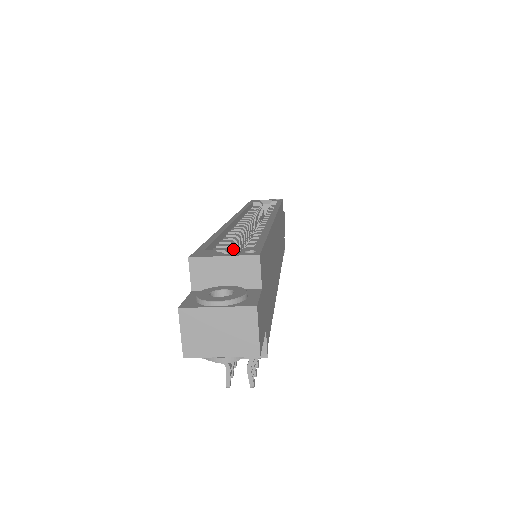
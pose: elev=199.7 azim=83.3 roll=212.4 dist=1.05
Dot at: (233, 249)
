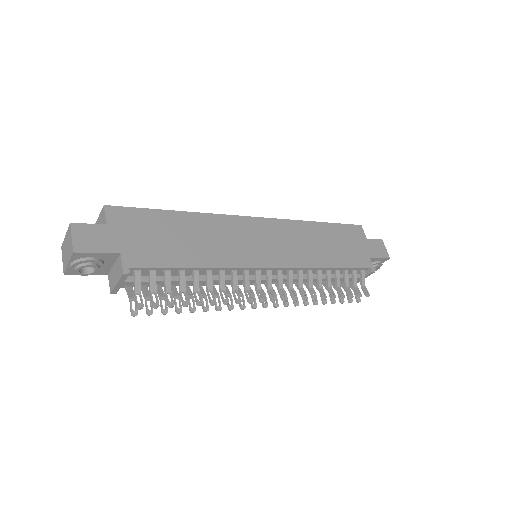
Dot at: occluded
